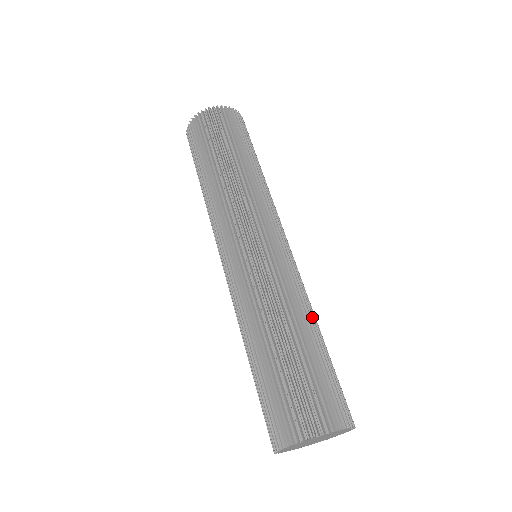
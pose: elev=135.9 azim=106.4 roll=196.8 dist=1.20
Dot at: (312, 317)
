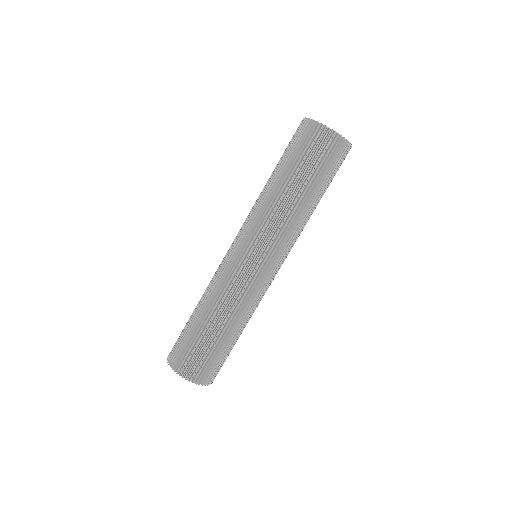
Dot at: (235, 323)
